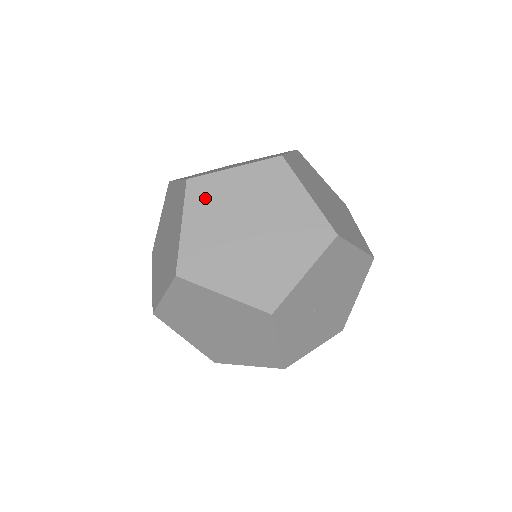
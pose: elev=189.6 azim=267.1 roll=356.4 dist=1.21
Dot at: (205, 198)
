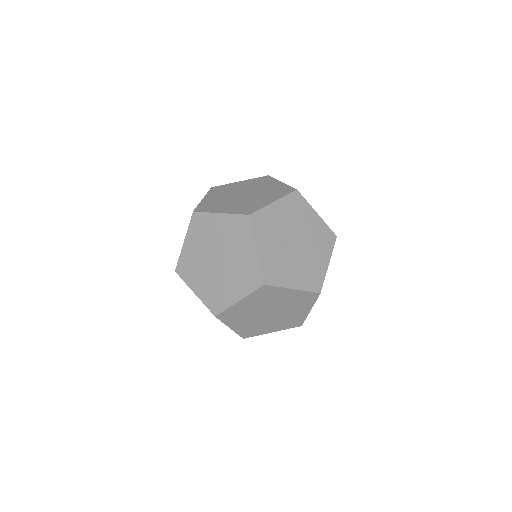
Dot at: (220, 190)
